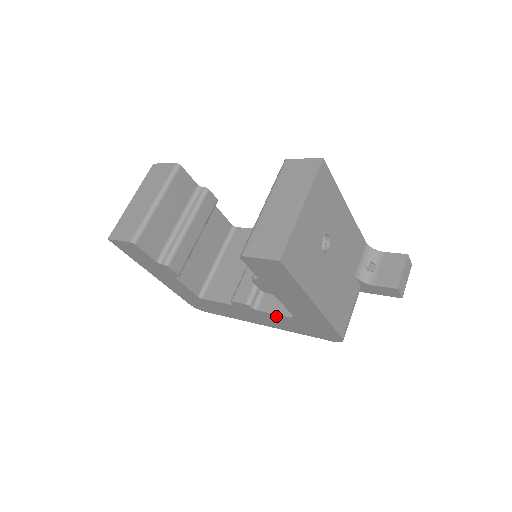
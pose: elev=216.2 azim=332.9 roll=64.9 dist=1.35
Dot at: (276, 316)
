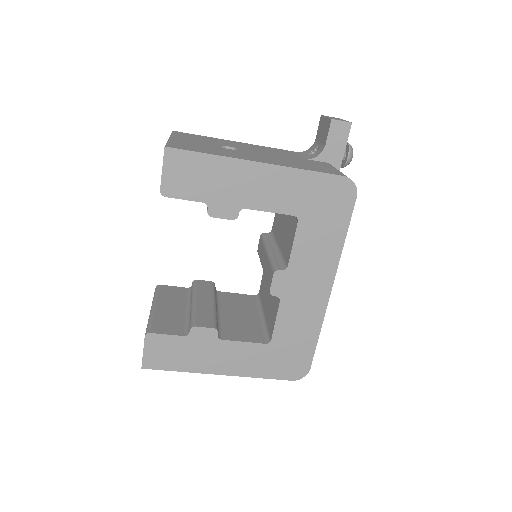
Dot at: (299, 246)
